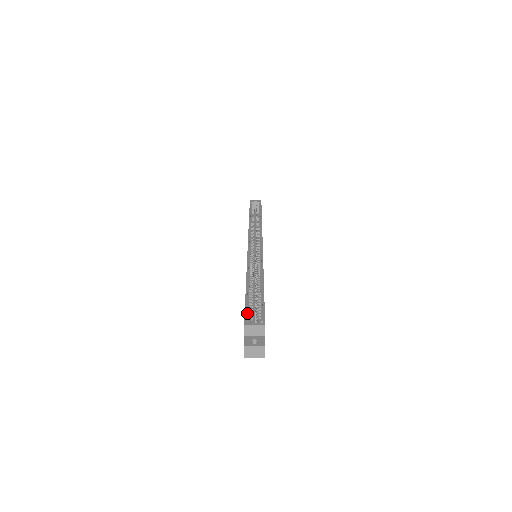
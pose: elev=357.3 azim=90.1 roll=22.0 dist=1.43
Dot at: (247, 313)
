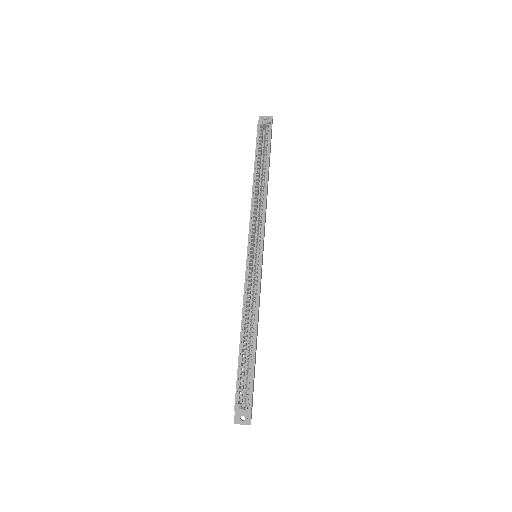
Dot at: (238, 390)
